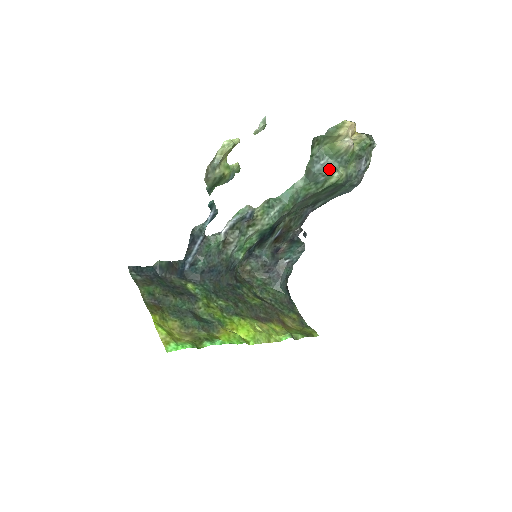
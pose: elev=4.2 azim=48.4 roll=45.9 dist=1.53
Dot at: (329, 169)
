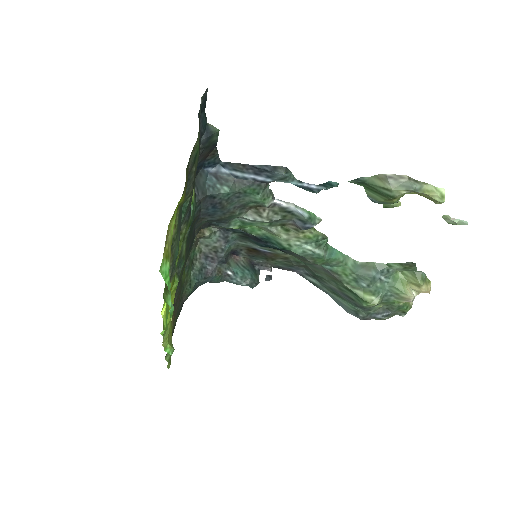
Dot at: (377, 288)
